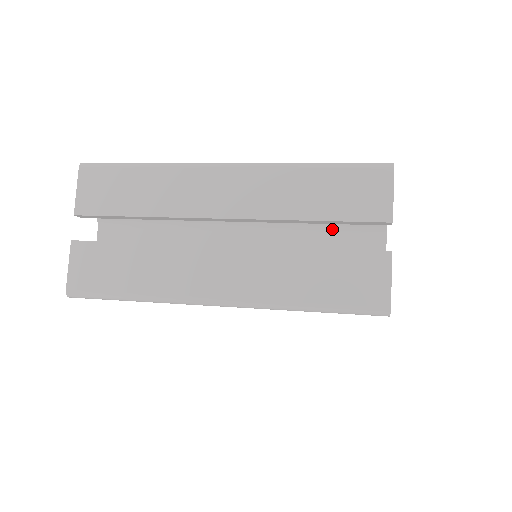
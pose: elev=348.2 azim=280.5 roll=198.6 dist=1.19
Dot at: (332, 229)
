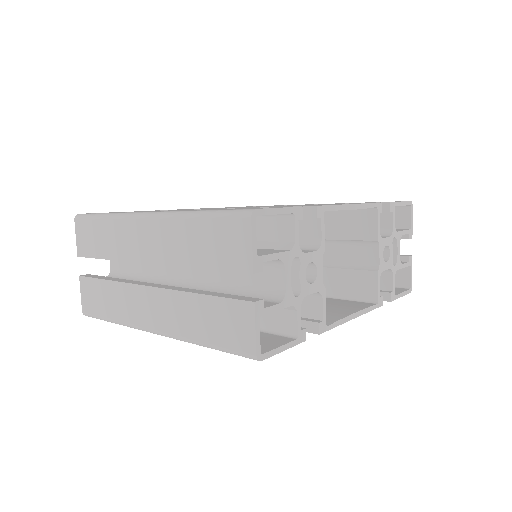
Dot at: occluded
